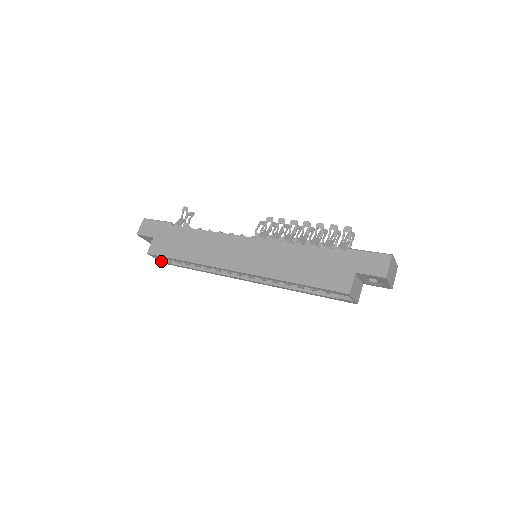
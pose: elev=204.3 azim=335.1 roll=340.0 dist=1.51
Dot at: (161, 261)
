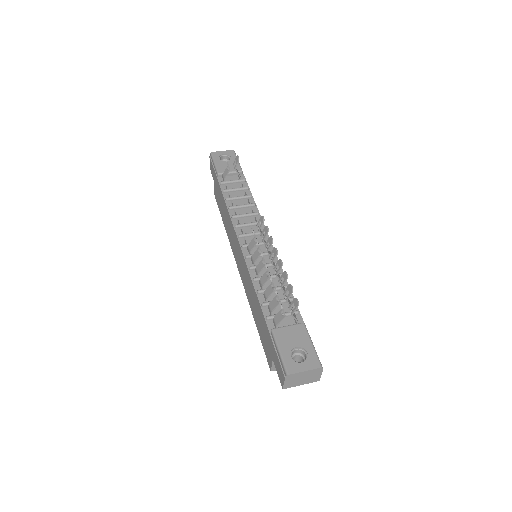
Dot at: occluded
